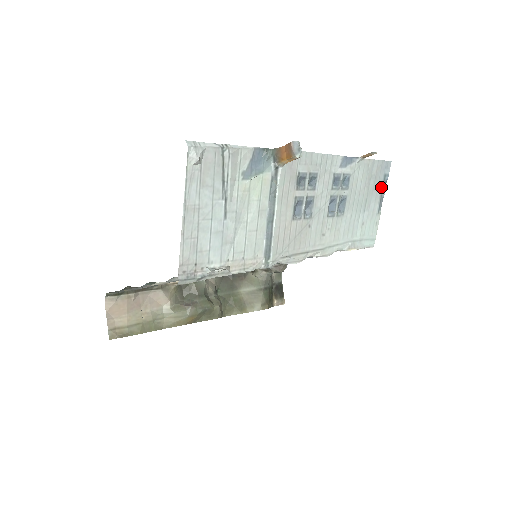
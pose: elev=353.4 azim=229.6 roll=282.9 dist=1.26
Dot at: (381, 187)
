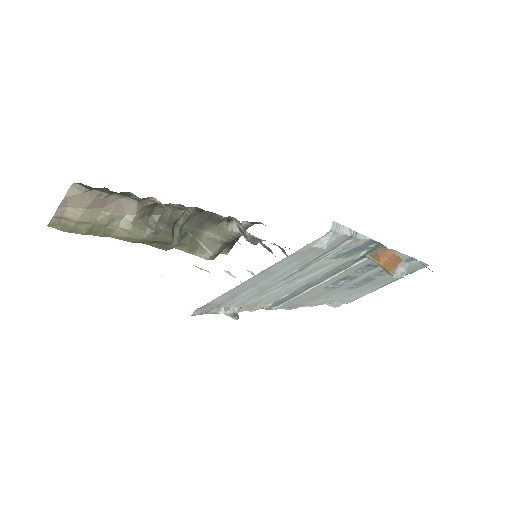
Dot at: occluded
